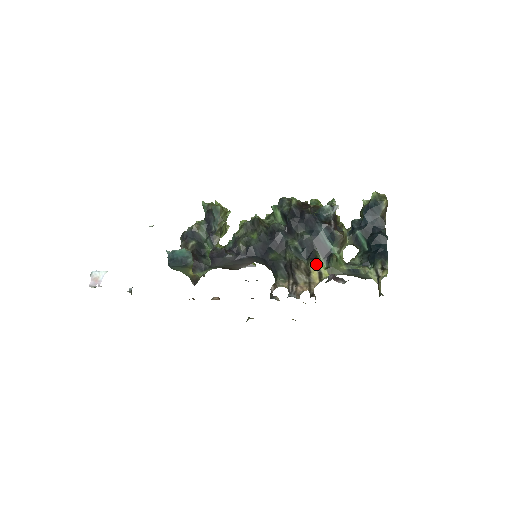
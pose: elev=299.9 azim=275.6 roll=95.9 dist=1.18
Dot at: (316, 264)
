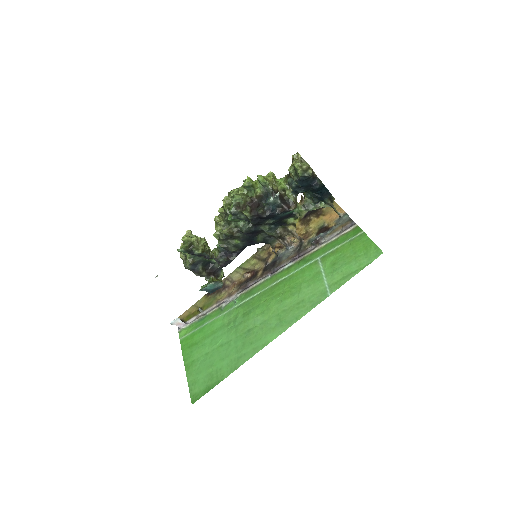
Dot at: (289, 225)
